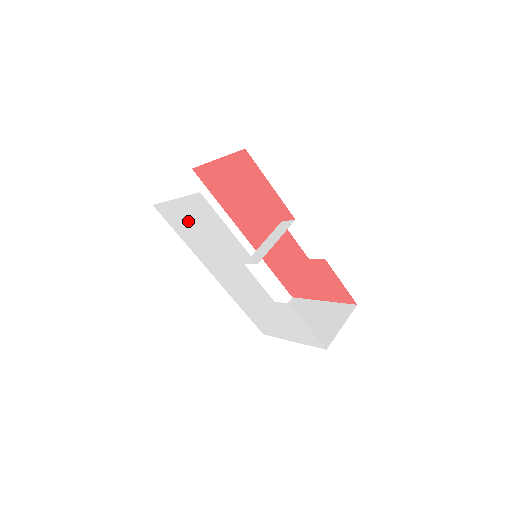
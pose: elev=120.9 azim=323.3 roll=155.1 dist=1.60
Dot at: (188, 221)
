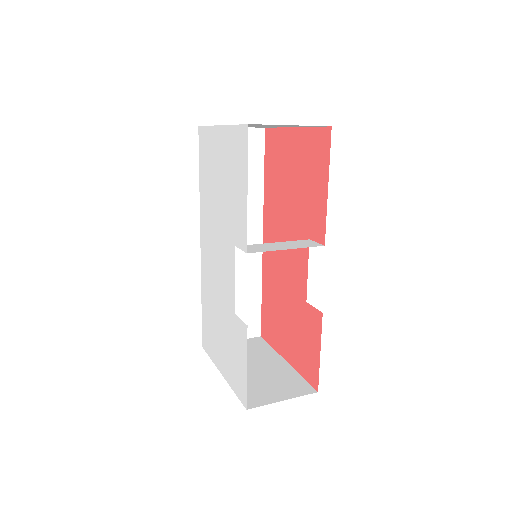
Dot at: (217, 161)
